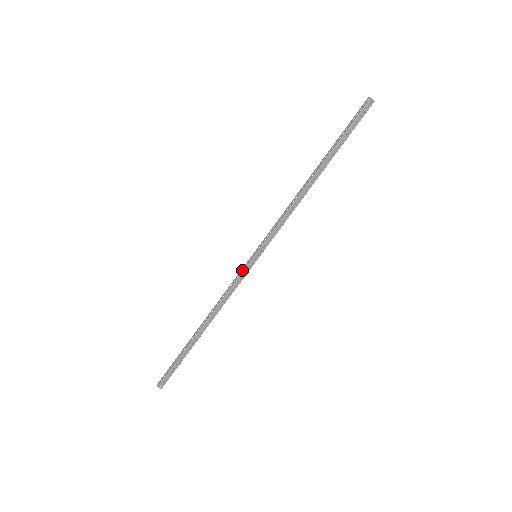
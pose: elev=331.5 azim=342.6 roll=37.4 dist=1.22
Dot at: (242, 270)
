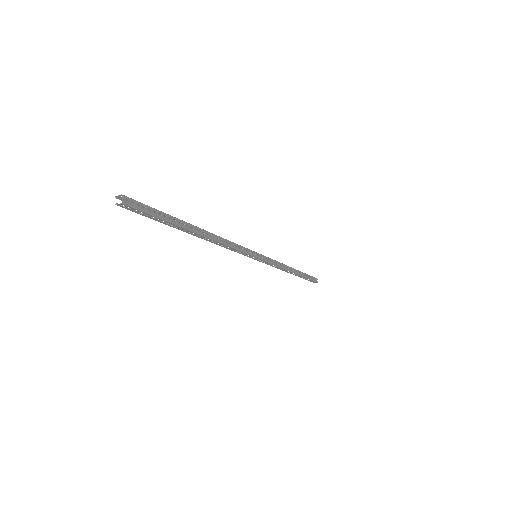
Dot at: (246, 249)
